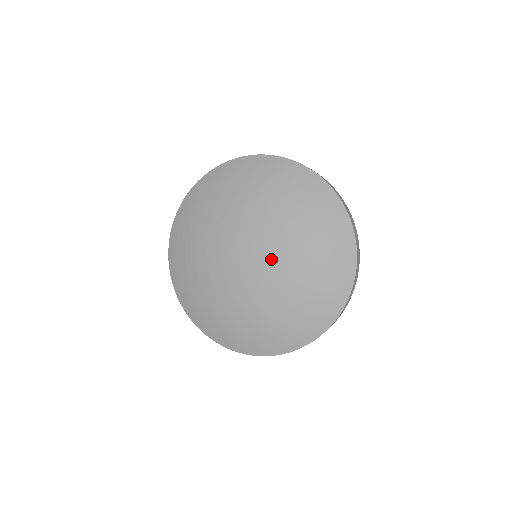
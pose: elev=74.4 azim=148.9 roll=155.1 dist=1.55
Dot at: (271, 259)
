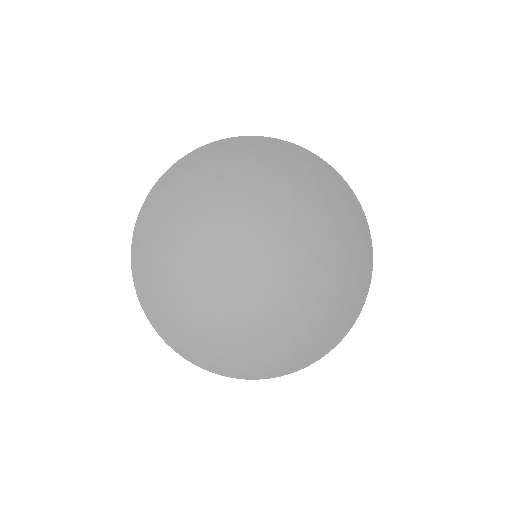
Dot at: (282, 278)
